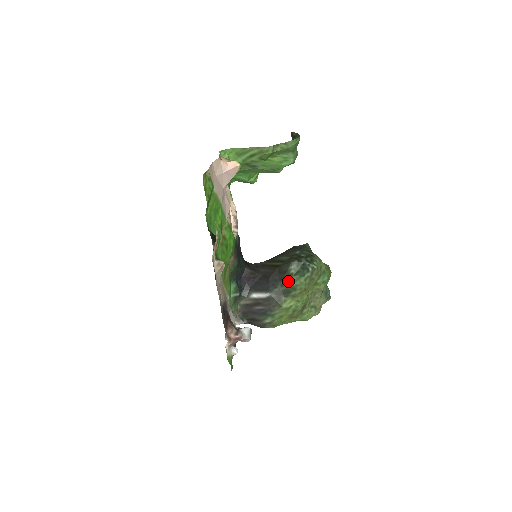
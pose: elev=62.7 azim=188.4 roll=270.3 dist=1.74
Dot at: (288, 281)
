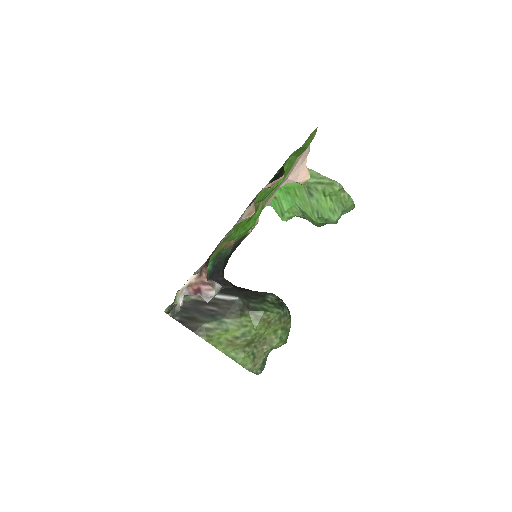
Dot at: (261, 303)
